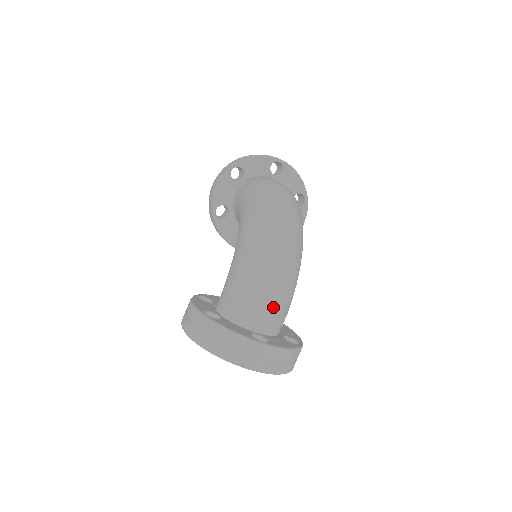
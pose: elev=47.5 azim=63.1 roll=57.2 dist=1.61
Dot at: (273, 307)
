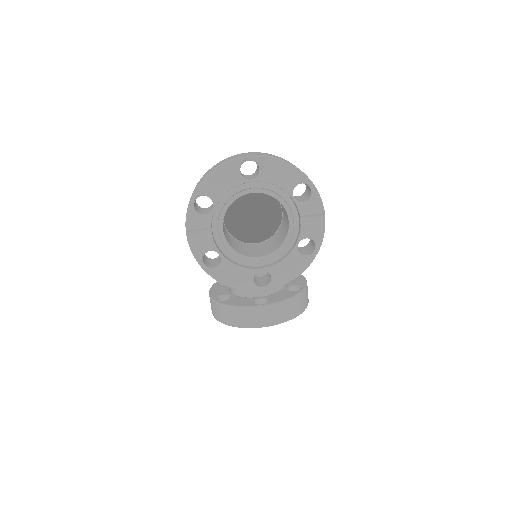
Dot at: occluded
